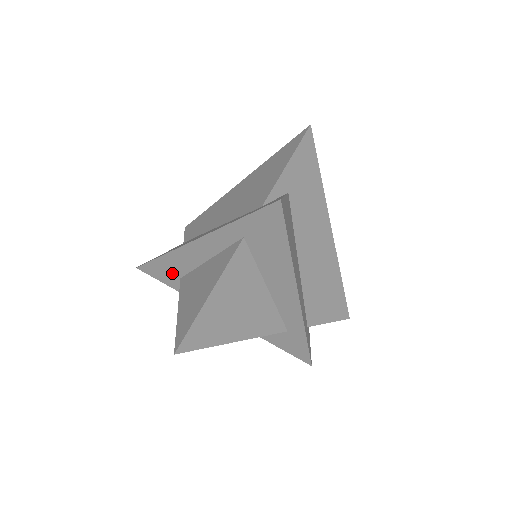
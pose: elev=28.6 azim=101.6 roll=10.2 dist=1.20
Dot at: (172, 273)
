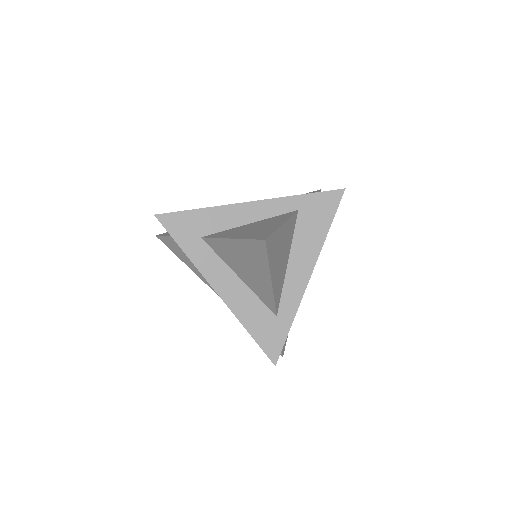
Dot at: (196, 230)
